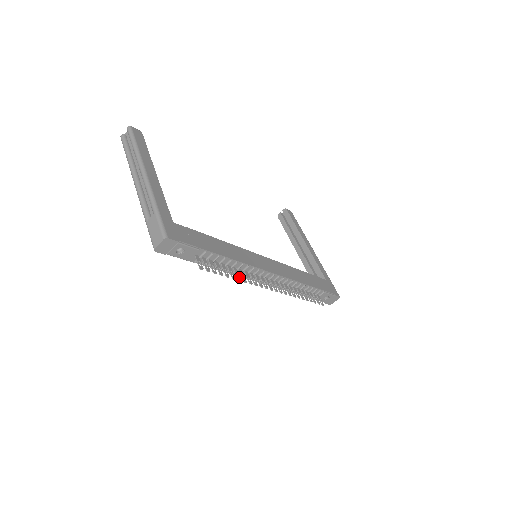
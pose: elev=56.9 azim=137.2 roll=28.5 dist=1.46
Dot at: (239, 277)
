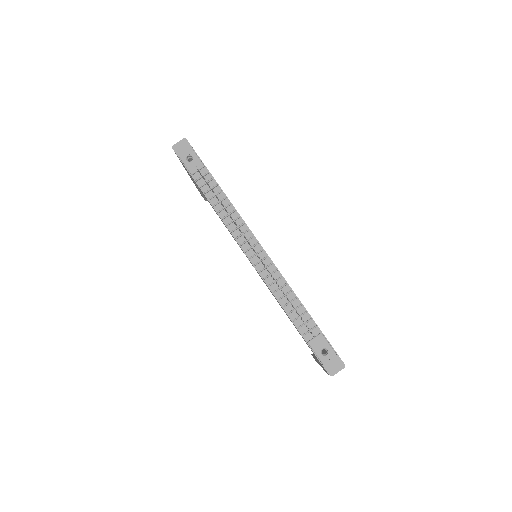
Dot at: occluded
